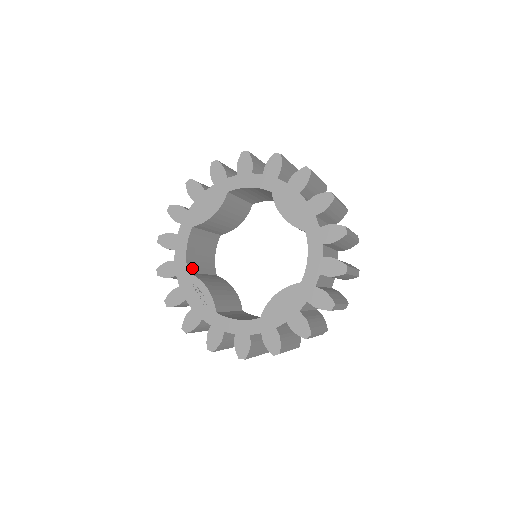
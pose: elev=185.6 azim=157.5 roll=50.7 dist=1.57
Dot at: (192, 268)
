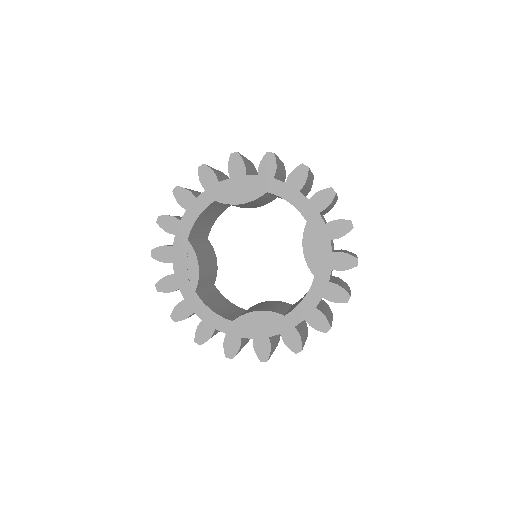
Dot at: (193, 234)
